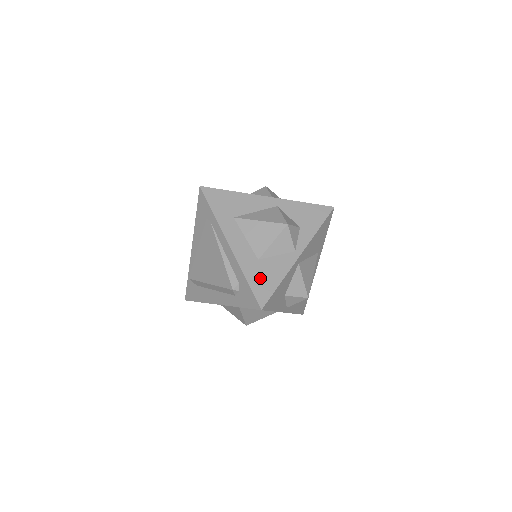
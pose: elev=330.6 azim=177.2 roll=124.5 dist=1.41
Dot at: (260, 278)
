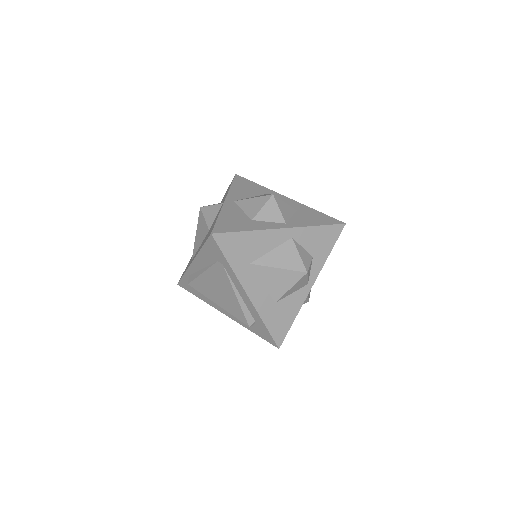
Dot at: (277, 321)
